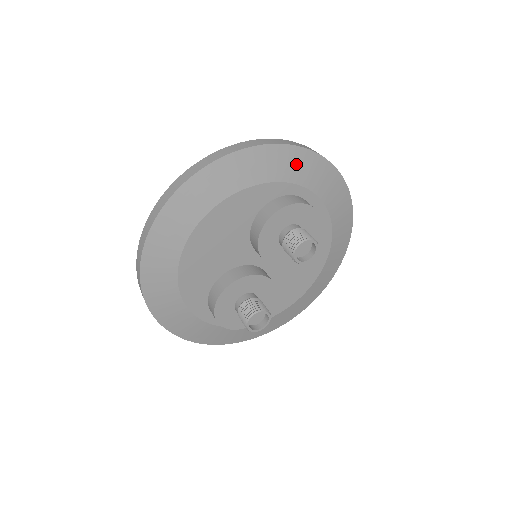
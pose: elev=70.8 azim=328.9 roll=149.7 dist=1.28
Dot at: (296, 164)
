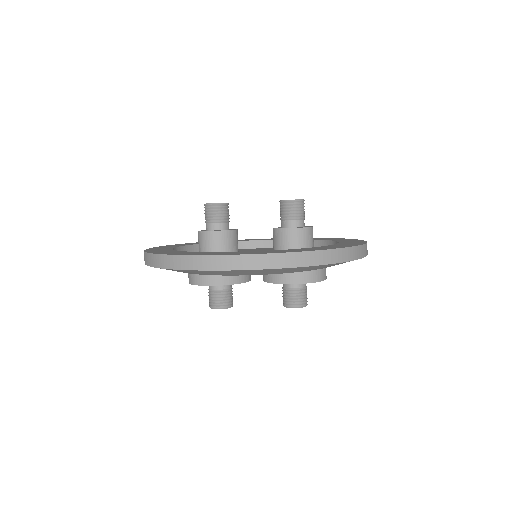
Dot at: occluded
